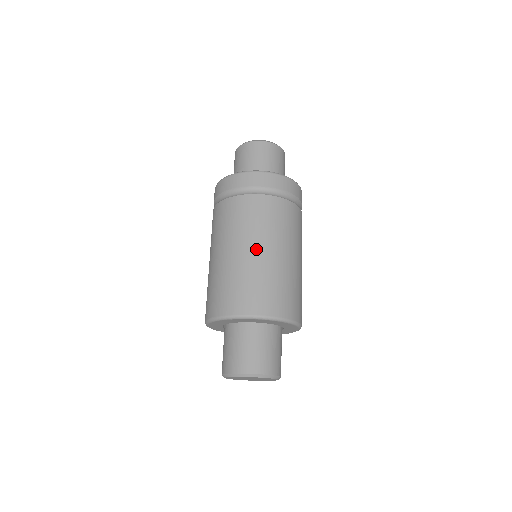
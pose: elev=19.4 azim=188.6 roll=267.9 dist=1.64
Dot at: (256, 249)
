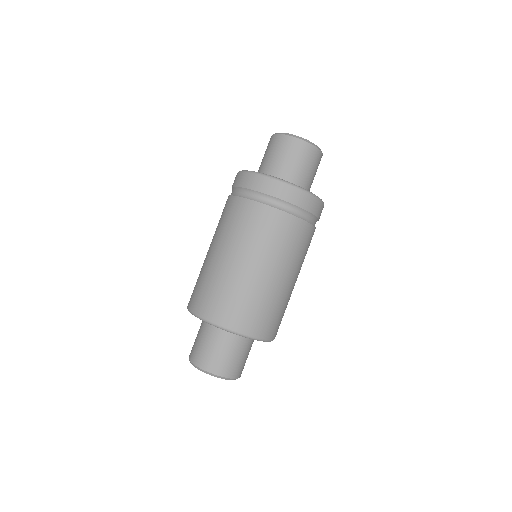
Dot at: (233, 258)
